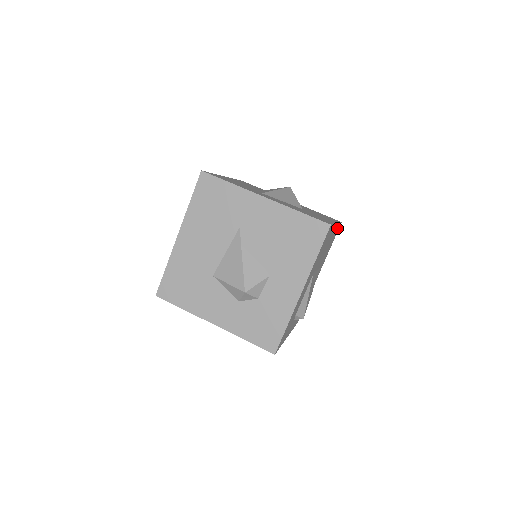
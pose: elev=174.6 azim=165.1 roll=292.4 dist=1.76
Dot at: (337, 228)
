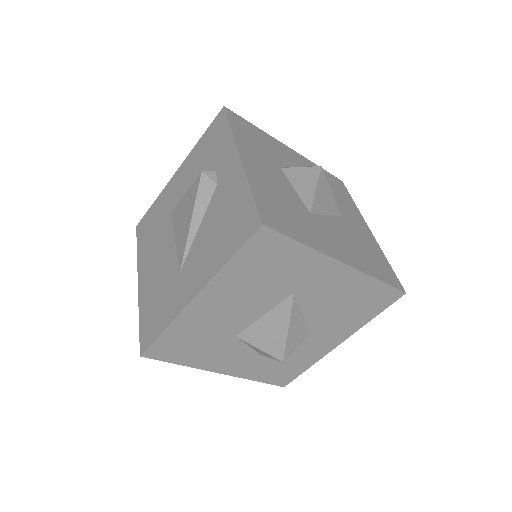
Dot at: occluded
